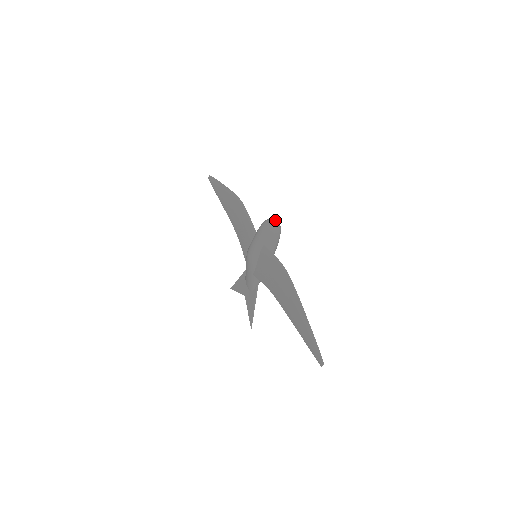
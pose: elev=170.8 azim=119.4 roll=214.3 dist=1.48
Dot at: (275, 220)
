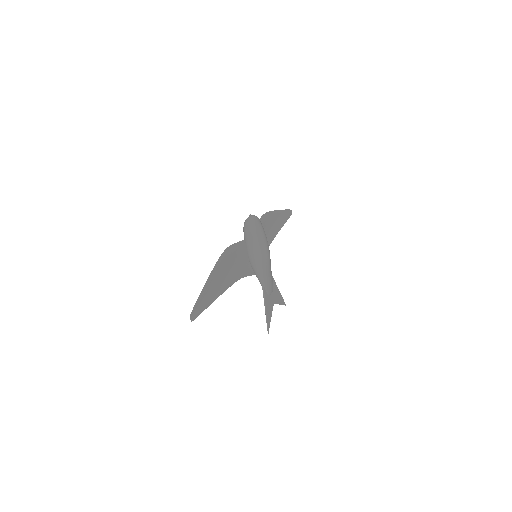
Dot at: (250, 216)
